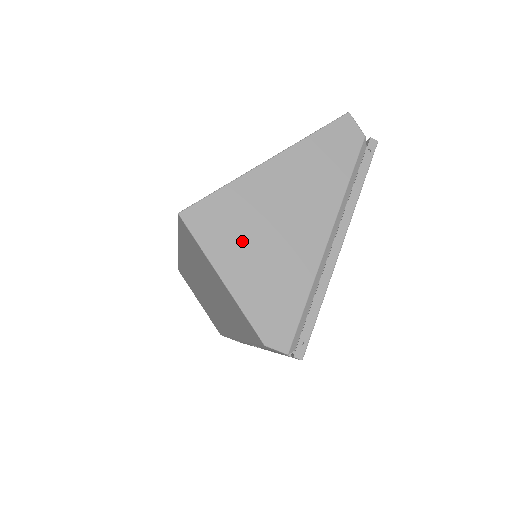
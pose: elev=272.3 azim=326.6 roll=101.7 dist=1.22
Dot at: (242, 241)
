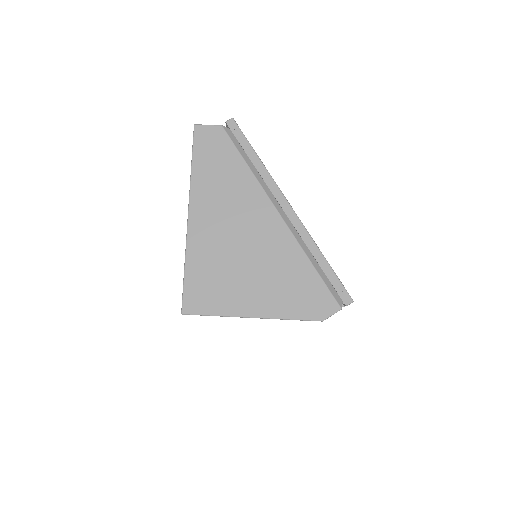
Dot at: (235, 282)
